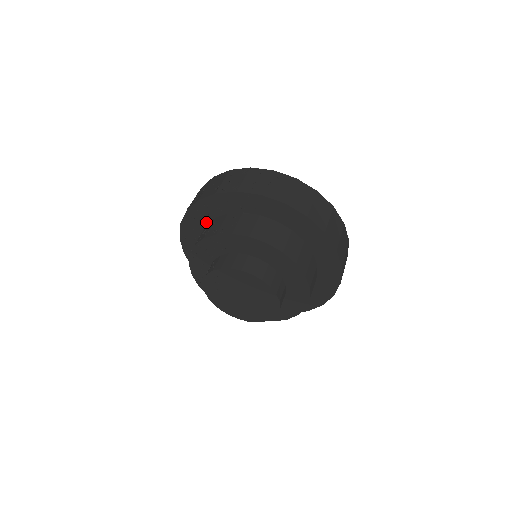
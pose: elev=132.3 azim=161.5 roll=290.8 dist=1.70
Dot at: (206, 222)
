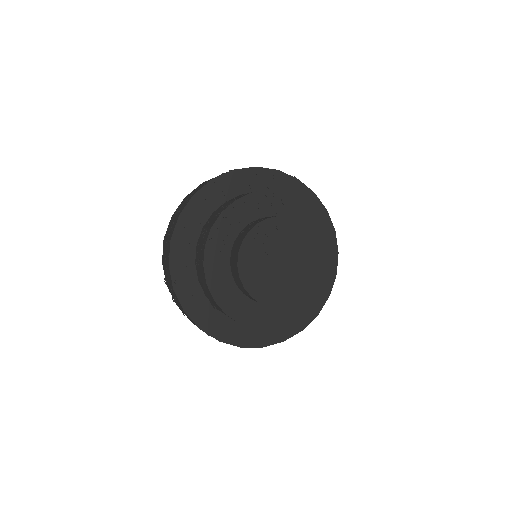
Dot at: (243, 192)
